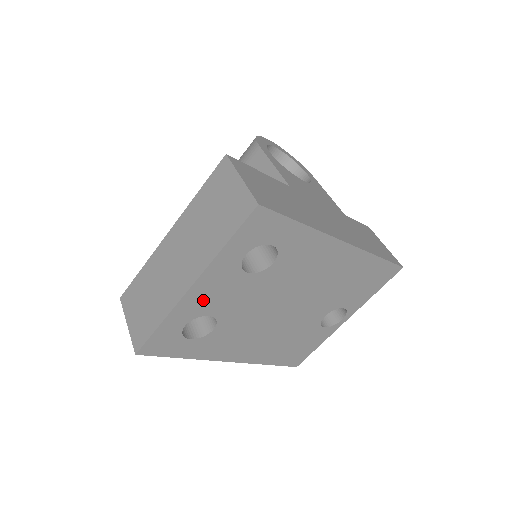
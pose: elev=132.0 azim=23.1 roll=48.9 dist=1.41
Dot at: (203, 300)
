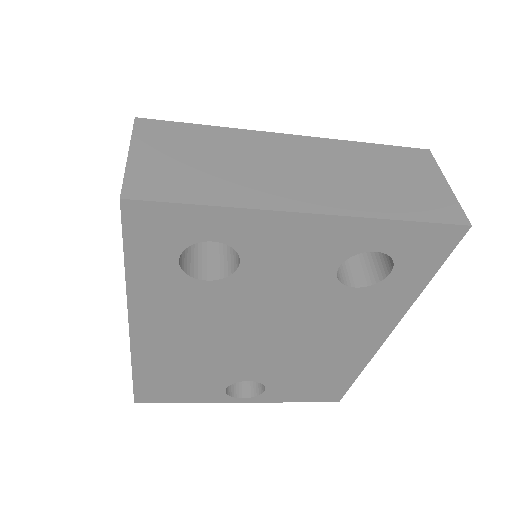
Dot at: (277, 240)
